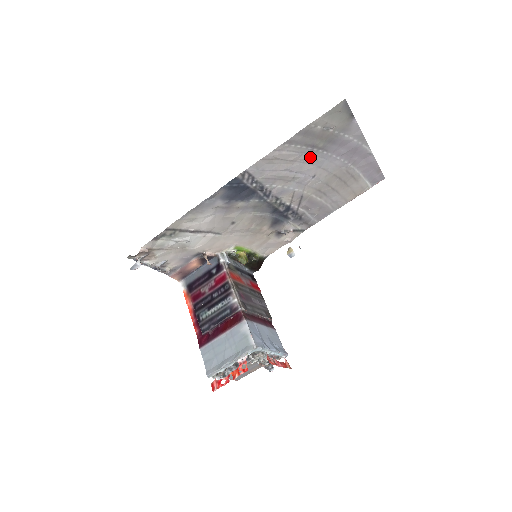
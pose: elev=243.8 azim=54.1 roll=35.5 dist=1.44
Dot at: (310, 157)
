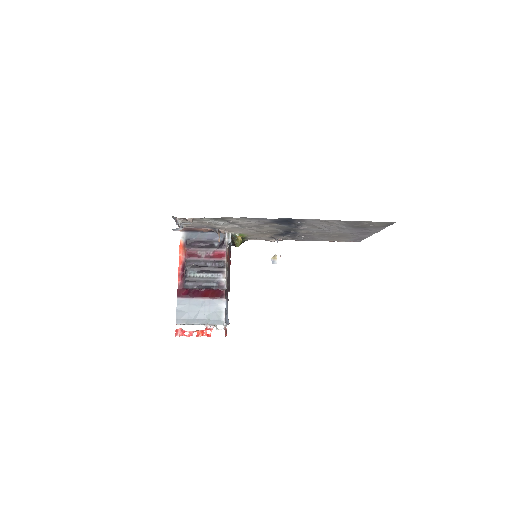
Dot at: (343, 227)
